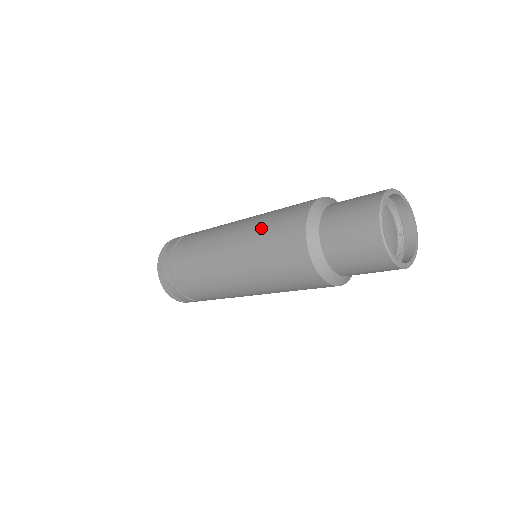
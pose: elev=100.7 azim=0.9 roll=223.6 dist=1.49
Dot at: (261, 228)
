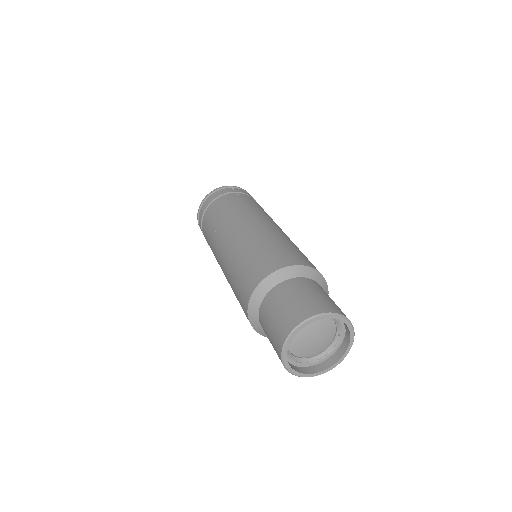
Dot at: (236, 263)
